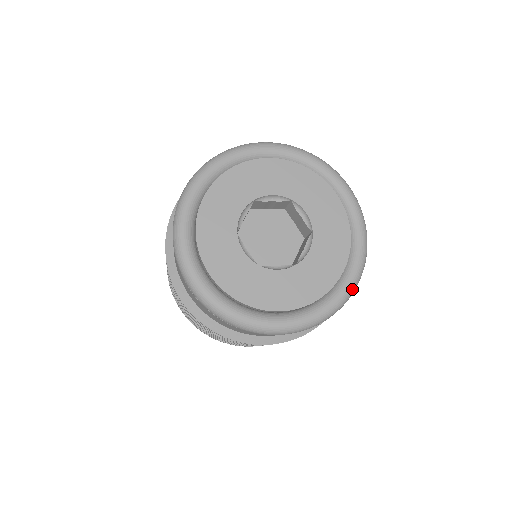
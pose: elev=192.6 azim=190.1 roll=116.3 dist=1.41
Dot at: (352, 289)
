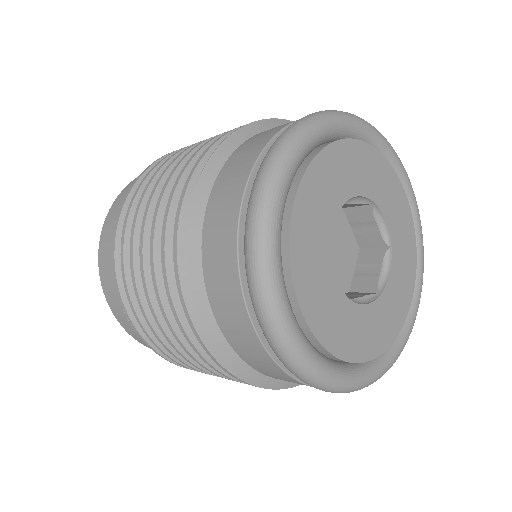
Dot at: (359, 387)
